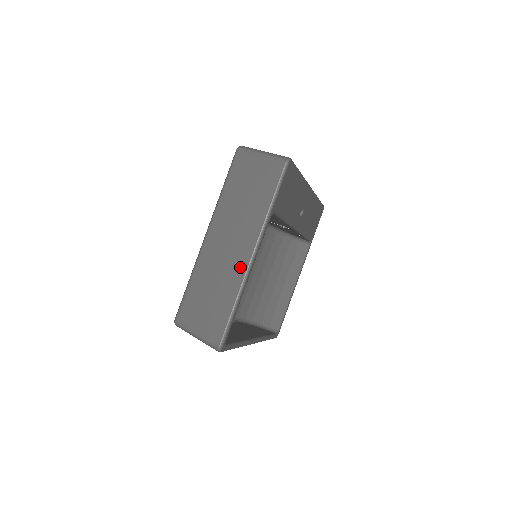
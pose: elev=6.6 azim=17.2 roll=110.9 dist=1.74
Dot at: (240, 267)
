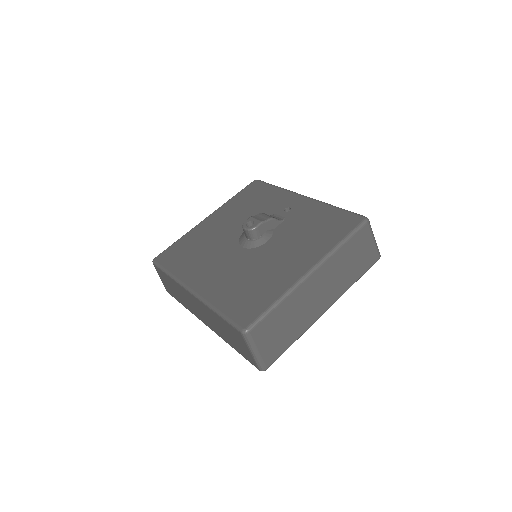
Dot at: (315, 315)
